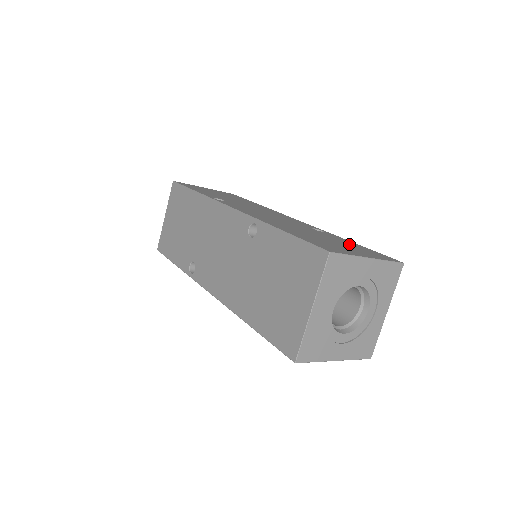
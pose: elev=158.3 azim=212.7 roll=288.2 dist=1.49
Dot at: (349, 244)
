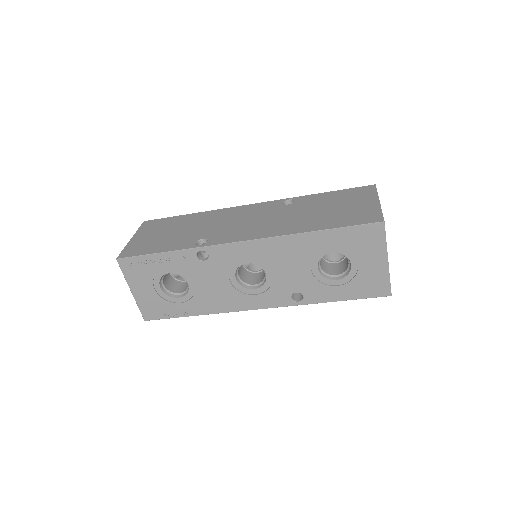
Dot at: occluded
